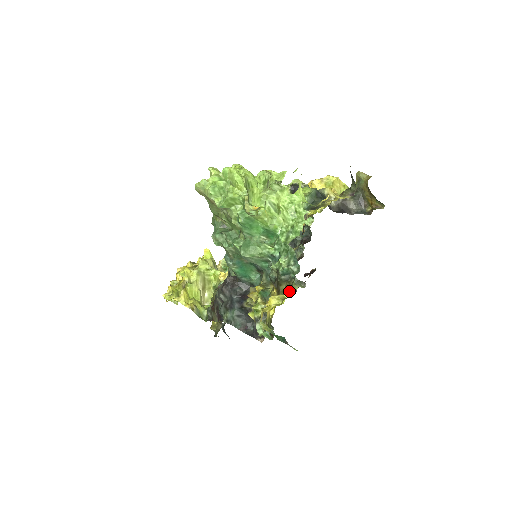
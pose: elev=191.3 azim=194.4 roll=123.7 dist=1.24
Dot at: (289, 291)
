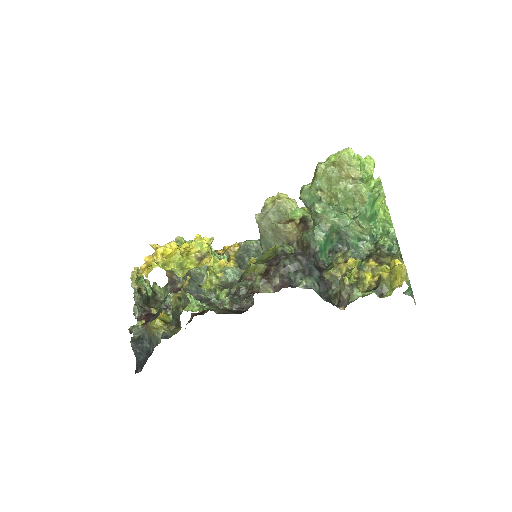
Dot at: occluded
